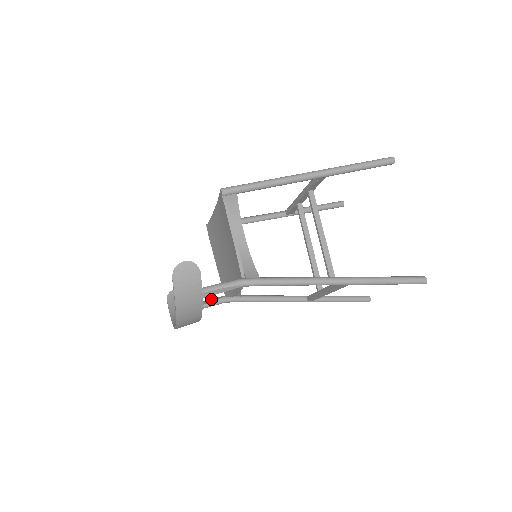
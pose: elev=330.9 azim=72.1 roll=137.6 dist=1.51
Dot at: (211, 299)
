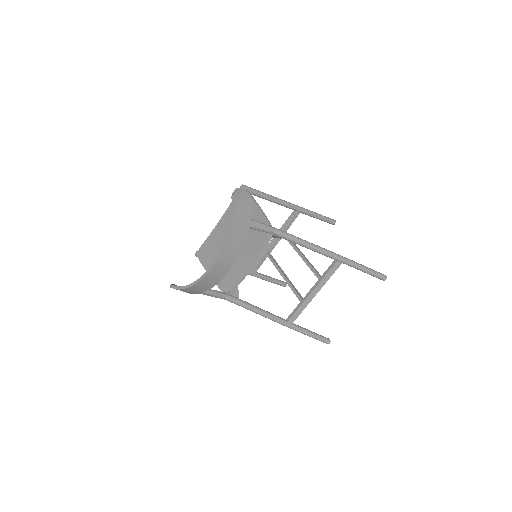
Dot at: occluded
